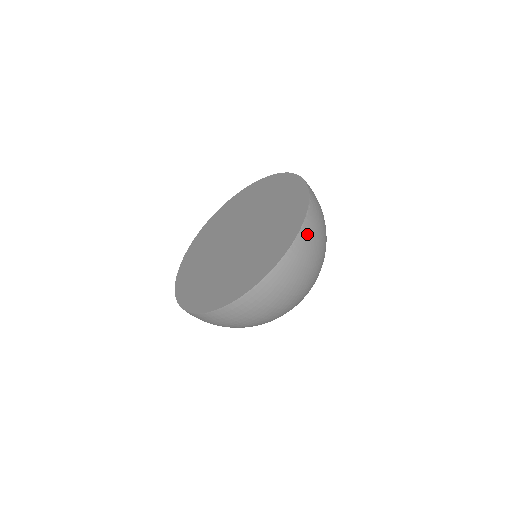
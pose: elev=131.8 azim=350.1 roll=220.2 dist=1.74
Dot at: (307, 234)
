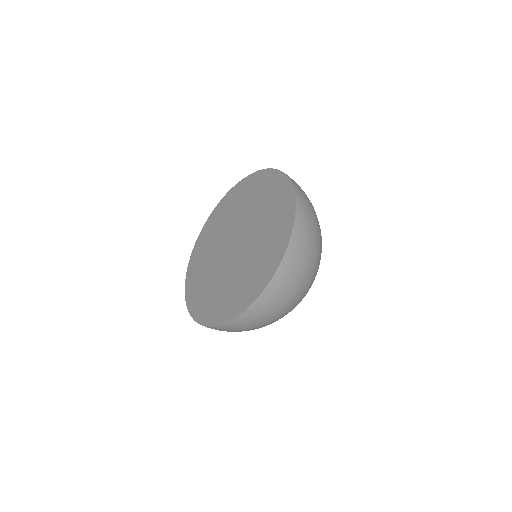
Dot at: (297, 185)
